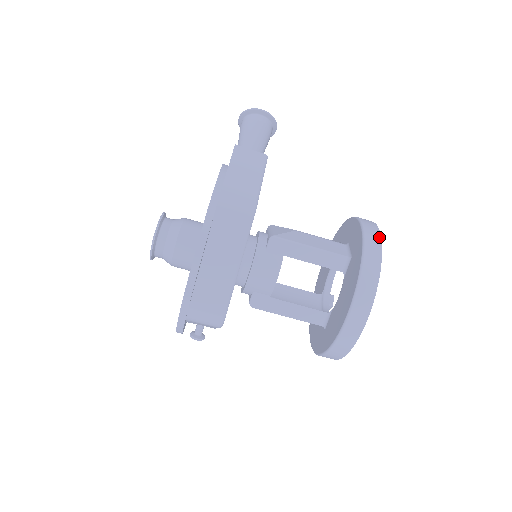
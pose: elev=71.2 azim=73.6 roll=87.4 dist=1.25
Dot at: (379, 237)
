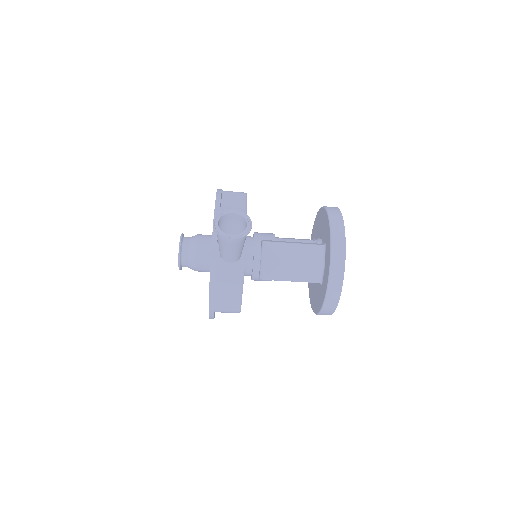
Dot at: (339, 295)
